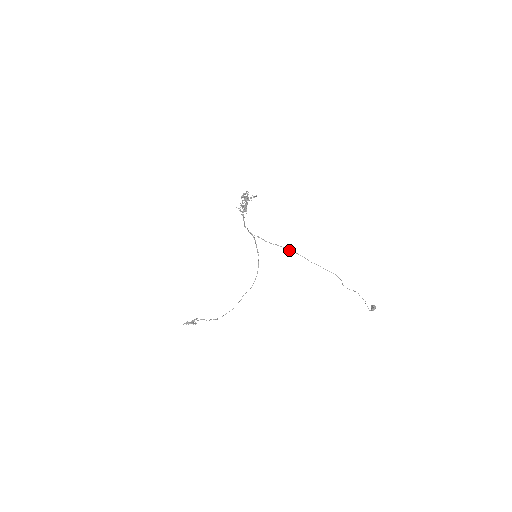
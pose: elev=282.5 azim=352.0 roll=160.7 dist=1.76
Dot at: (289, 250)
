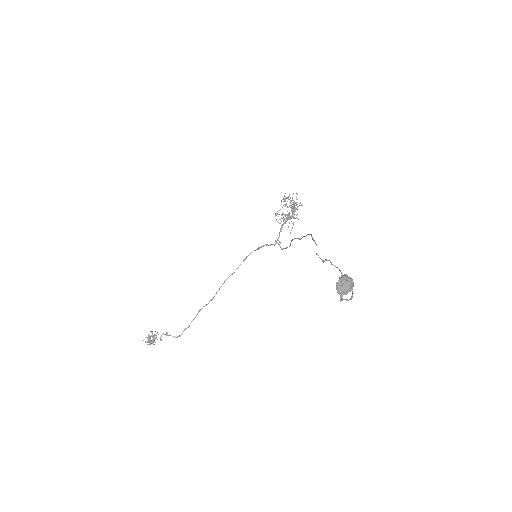
Dot at: (292, 240)
